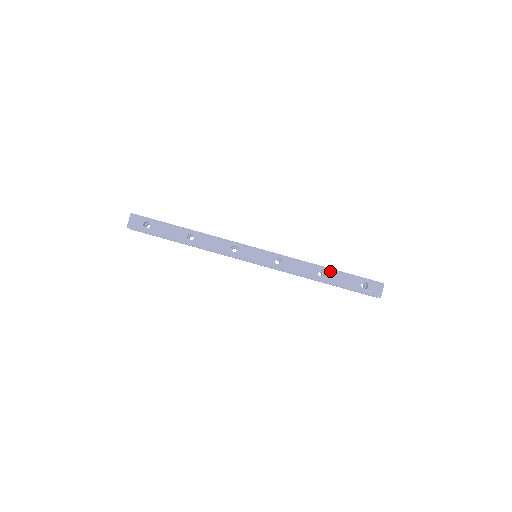
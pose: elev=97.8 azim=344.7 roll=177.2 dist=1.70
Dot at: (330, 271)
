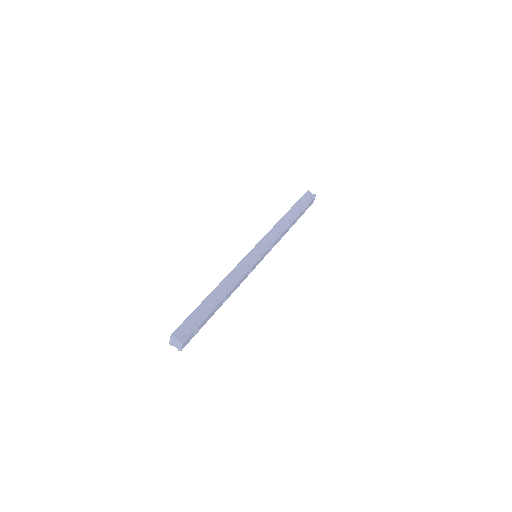
Dot at: (295, 220)
